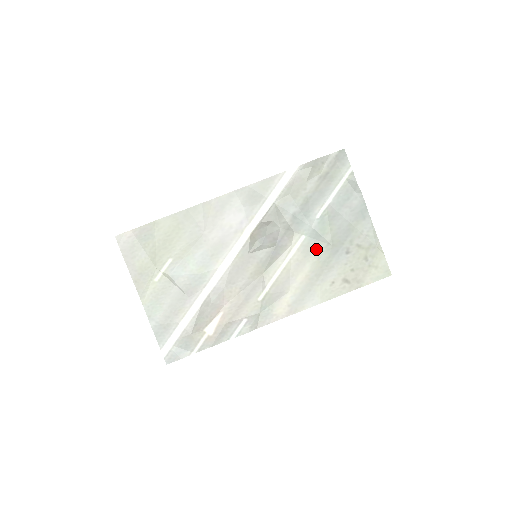
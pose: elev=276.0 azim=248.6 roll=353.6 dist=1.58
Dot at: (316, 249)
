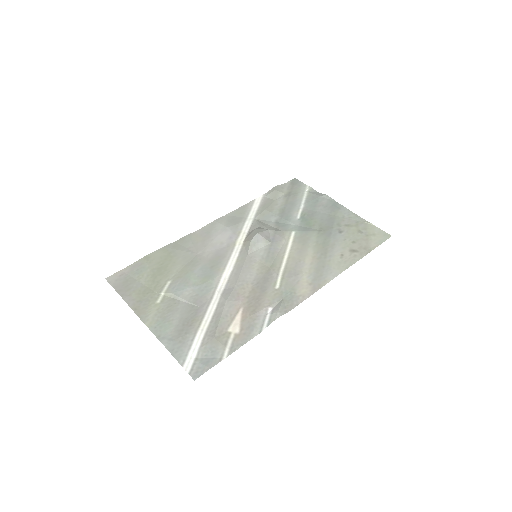
Dot at: (310, 237)
